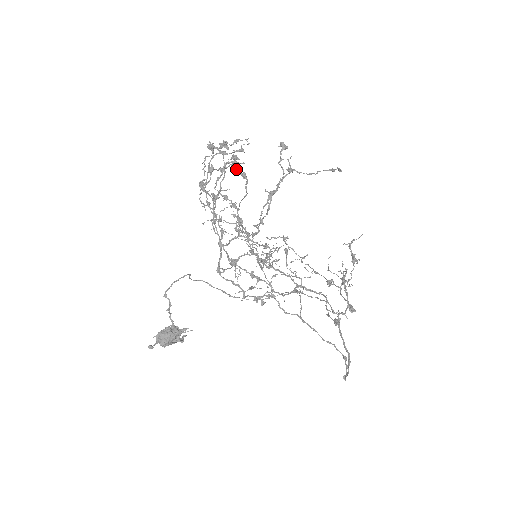
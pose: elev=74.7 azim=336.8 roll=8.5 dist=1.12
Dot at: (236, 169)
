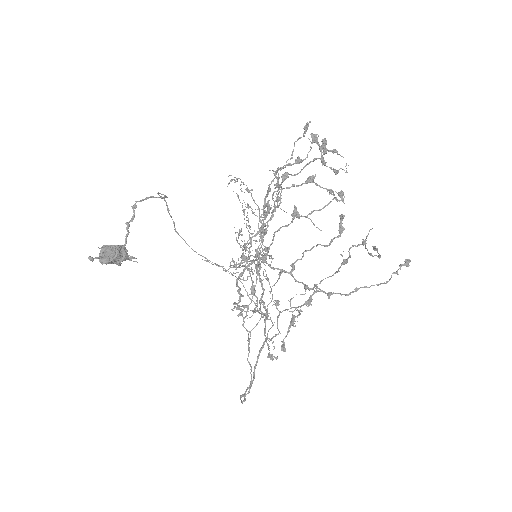
Dot at: (342, 219)
